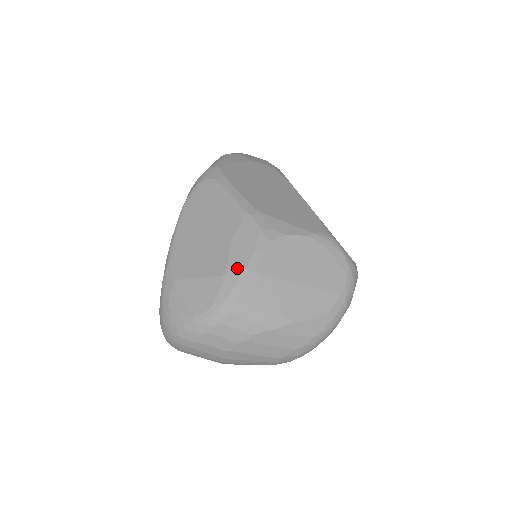
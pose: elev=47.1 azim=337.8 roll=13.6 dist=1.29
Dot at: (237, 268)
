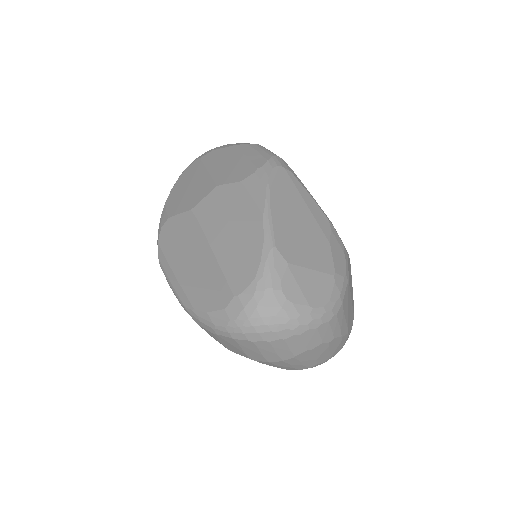
Dot at: (341, 272)
